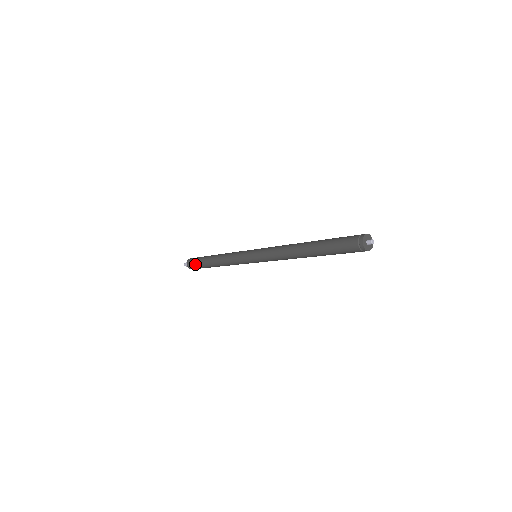
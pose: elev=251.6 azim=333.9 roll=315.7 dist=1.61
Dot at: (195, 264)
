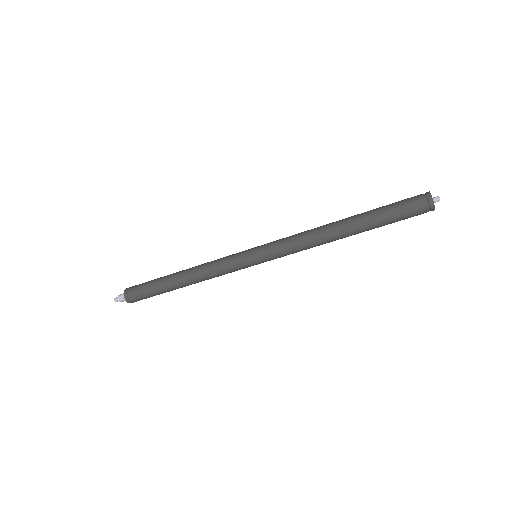
Dot at: (145, 296)
